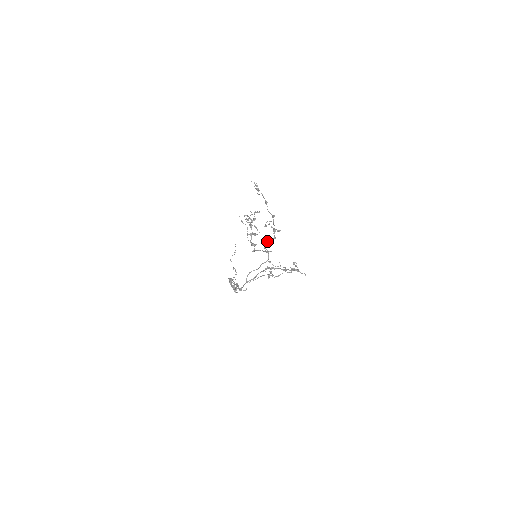
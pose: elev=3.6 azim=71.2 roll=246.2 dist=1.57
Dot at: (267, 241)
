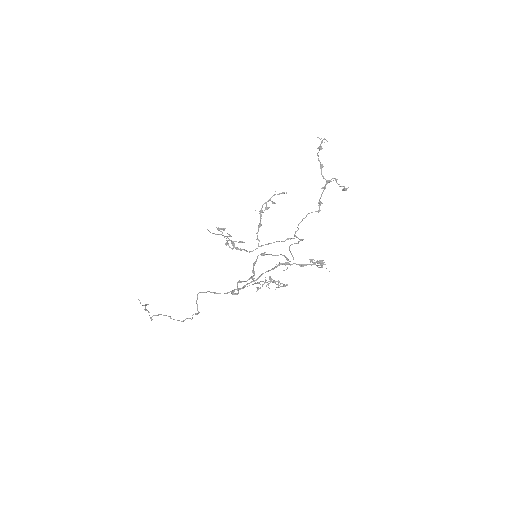
Dot at: (306, 216)
